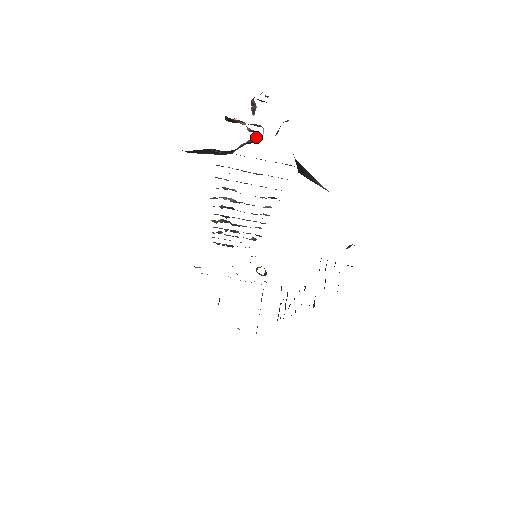
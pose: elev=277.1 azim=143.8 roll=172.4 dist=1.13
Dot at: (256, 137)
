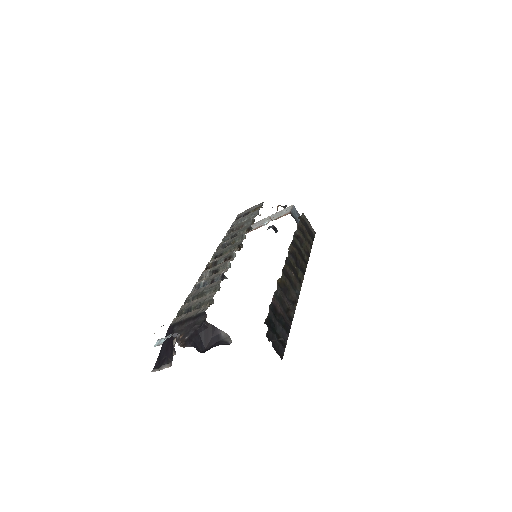
Dot at: occluded
